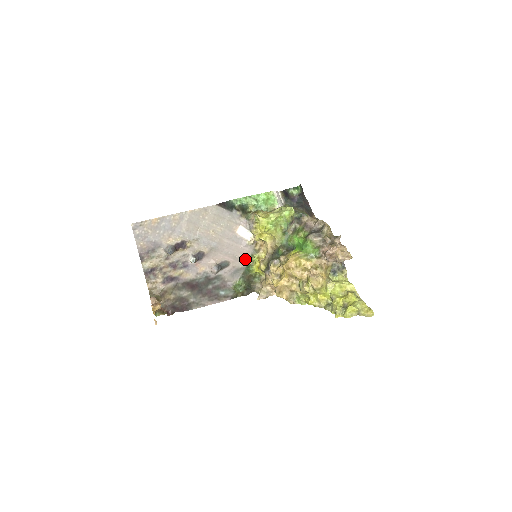
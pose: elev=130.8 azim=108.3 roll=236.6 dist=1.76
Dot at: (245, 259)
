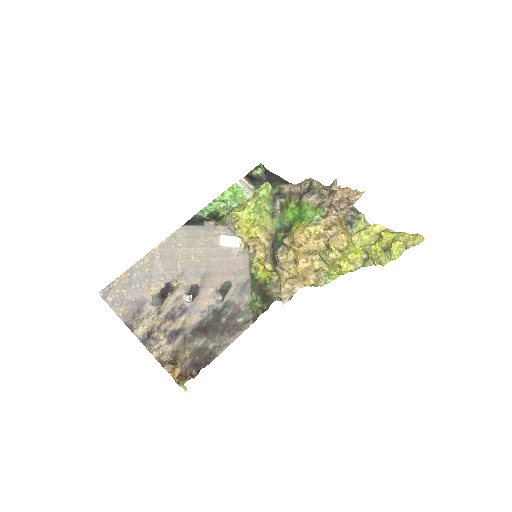
Dot at: (245, 270)
